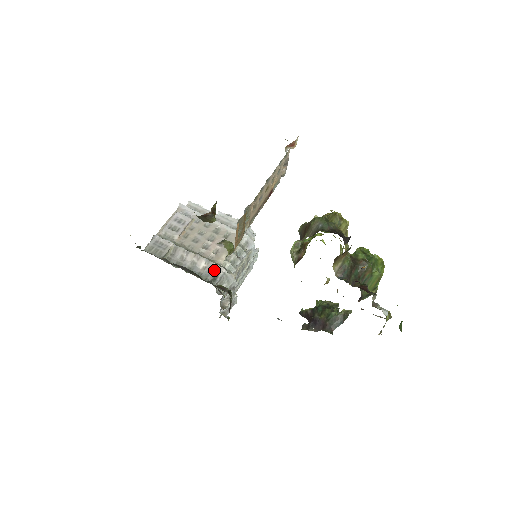
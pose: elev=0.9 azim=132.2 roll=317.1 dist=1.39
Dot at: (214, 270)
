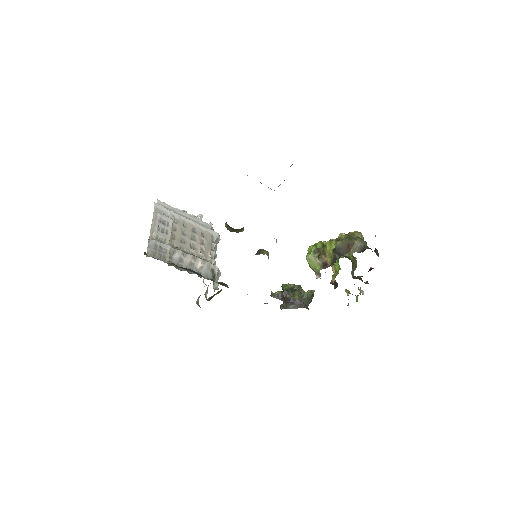
Dot at: (211, 269)
